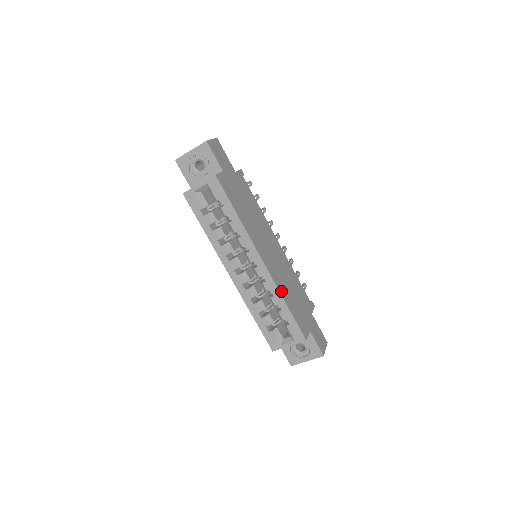
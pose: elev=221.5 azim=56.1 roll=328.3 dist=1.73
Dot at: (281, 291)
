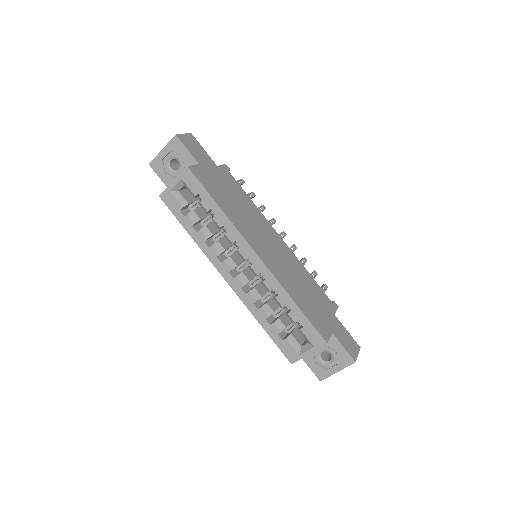
Dot at: (286, 288)
